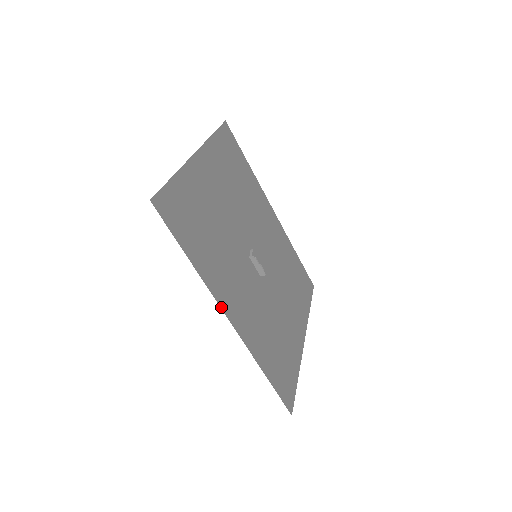
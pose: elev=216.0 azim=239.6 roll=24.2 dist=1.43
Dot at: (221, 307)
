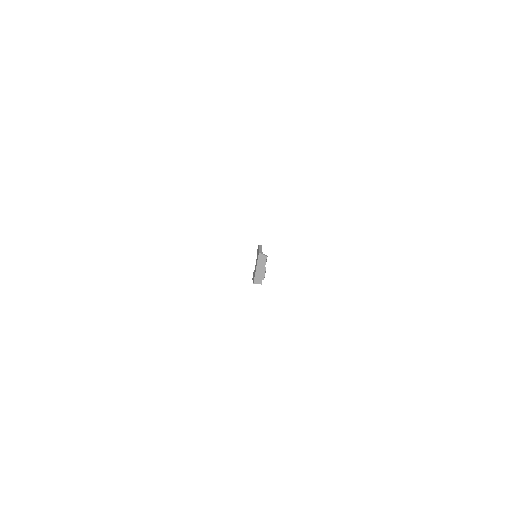
Dot at: occluded
